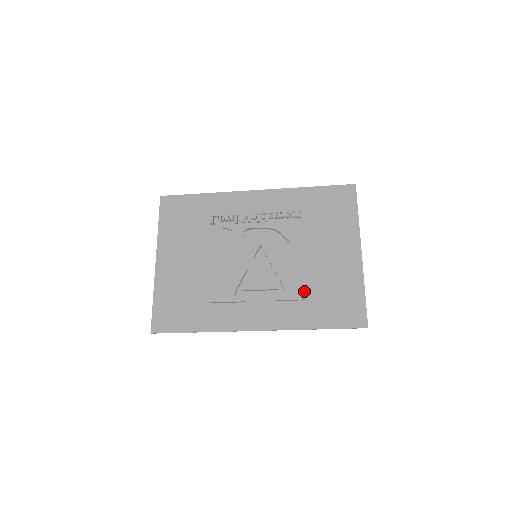
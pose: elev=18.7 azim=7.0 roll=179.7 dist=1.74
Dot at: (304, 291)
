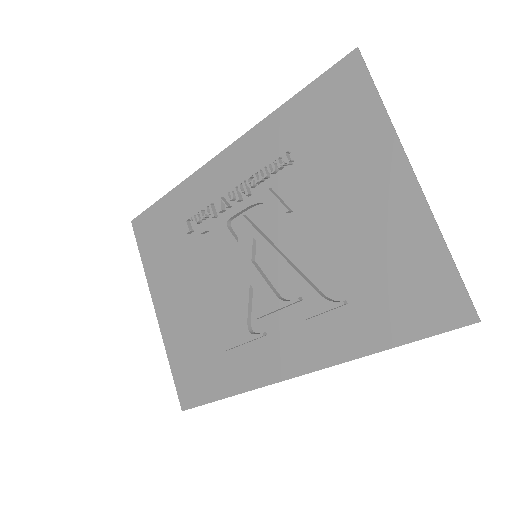
Dot at: (341, 288)
